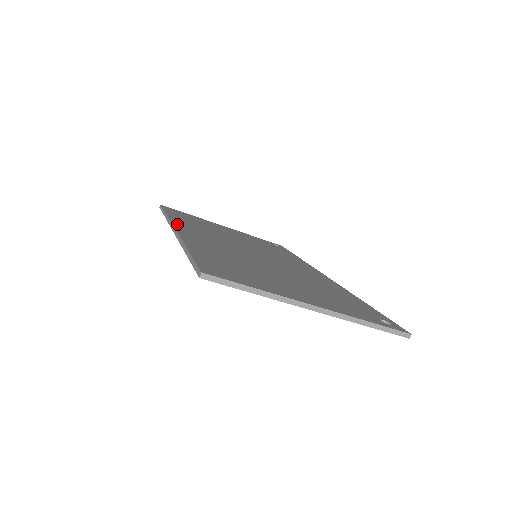
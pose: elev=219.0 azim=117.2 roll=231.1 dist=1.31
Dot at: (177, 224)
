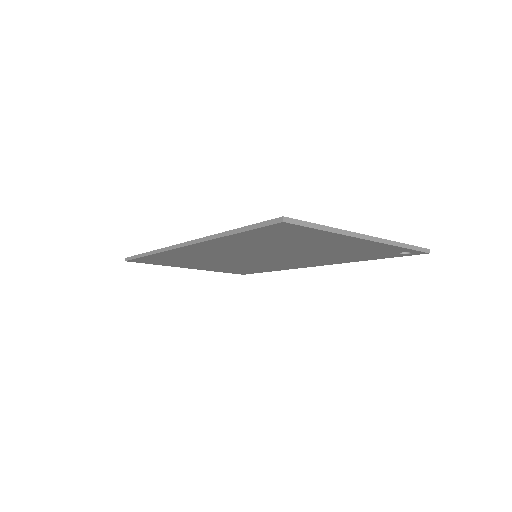
Dot at: occluded
